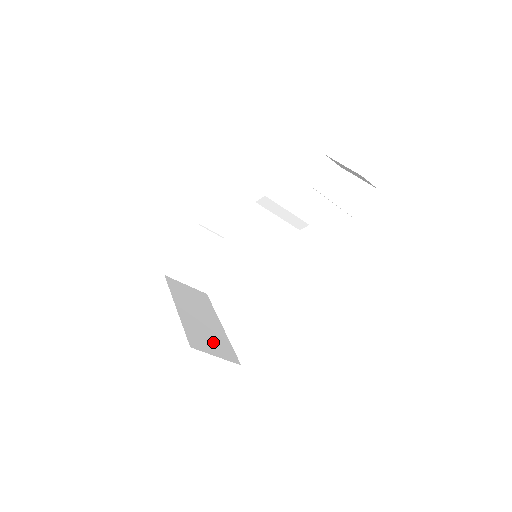
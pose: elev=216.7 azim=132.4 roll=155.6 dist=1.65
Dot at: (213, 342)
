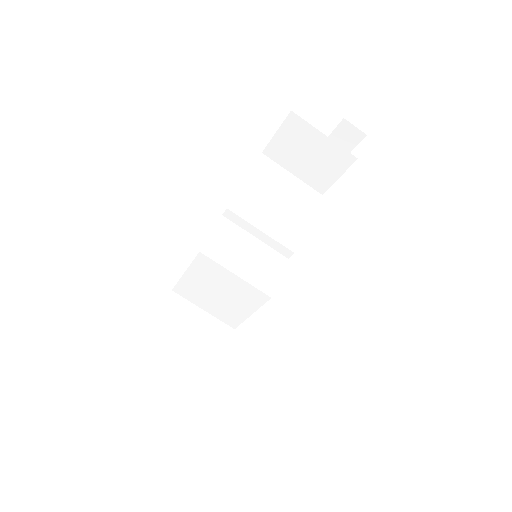
Dot at: occluded
